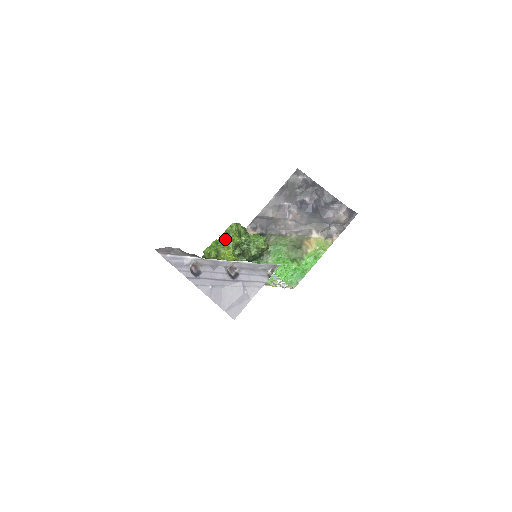
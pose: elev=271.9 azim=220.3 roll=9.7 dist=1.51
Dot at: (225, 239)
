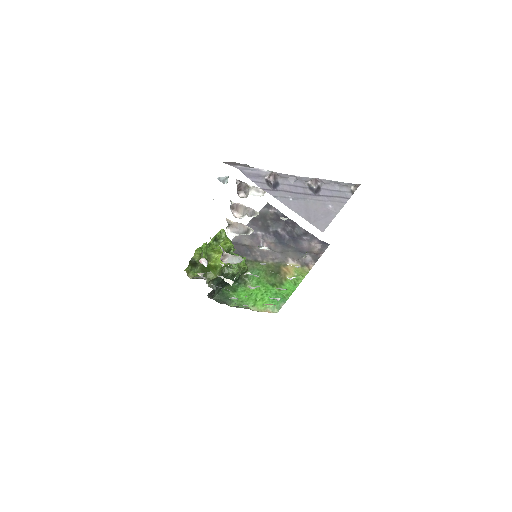
Dot at: (214, 245)
